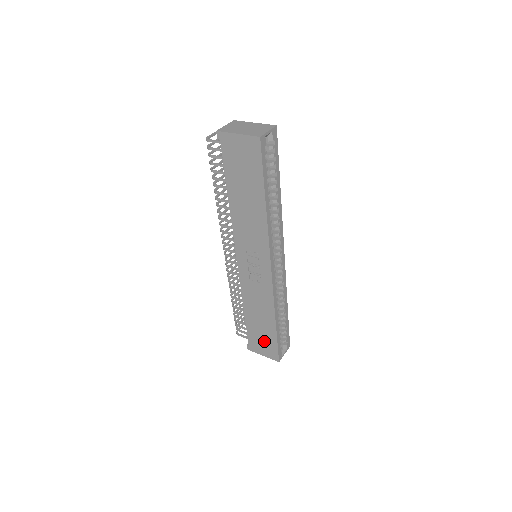
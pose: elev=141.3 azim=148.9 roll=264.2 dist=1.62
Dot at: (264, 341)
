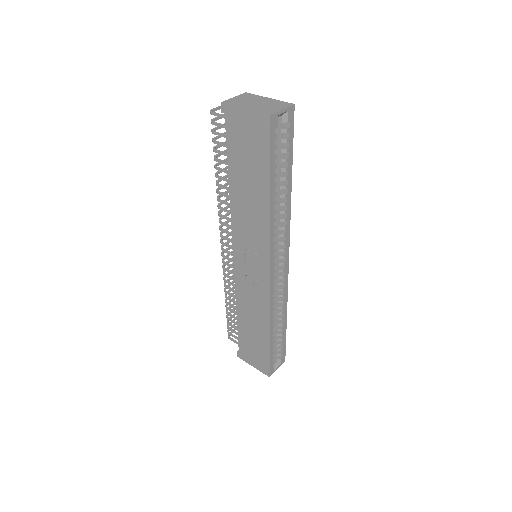
Dot at: (255, 352)
